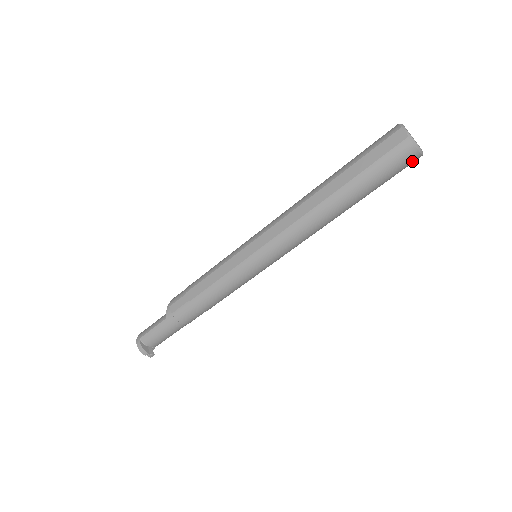
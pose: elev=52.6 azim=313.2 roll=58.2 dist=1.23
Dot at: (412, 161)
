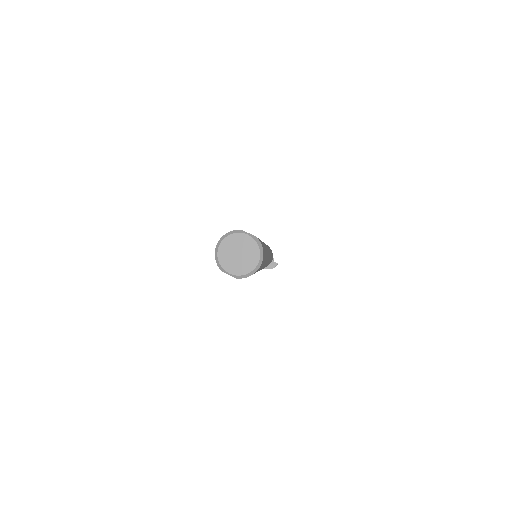
Dot at: (262, 262)
